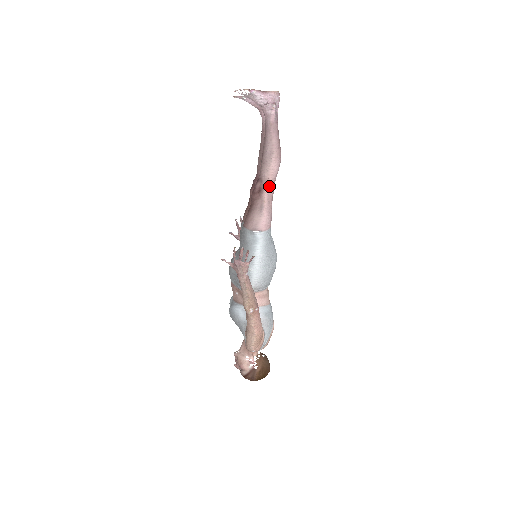
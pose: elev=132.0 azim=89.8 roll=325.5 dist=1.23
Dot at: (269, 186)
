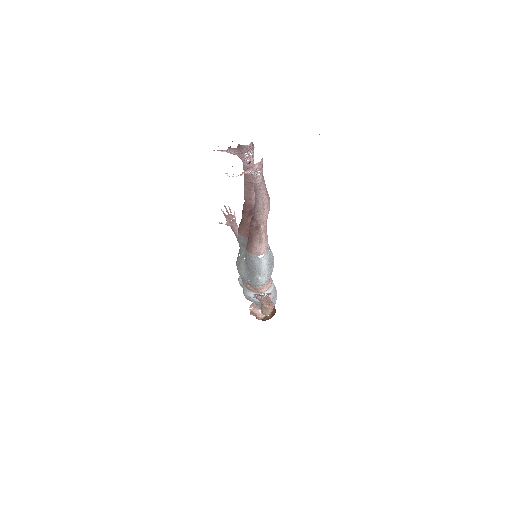
Dot at: (264, 224)
